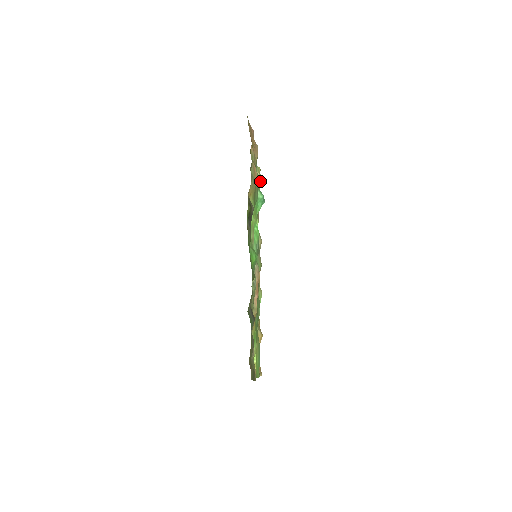
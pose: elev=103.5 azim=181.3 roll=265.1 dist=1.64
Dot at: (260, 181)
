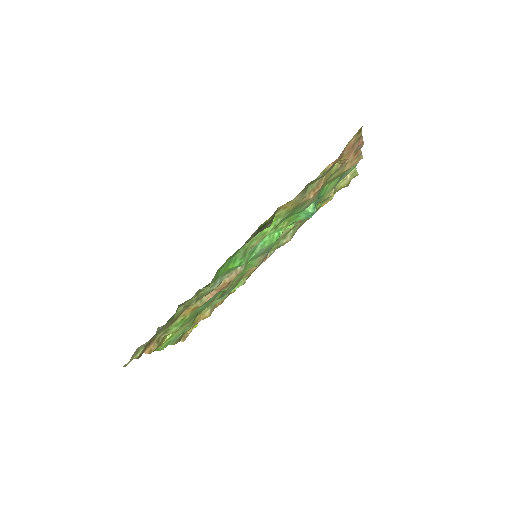
Dot at: (345, 186)
